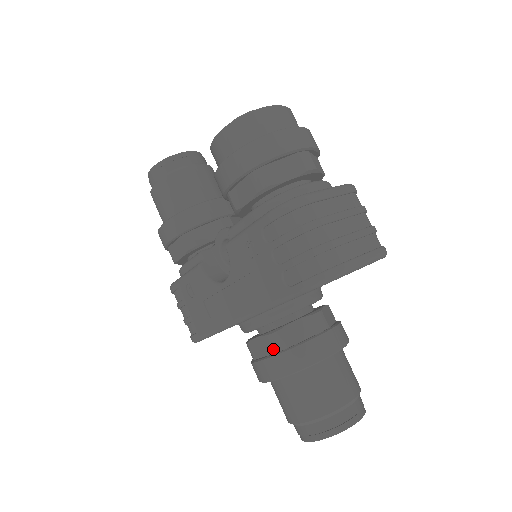
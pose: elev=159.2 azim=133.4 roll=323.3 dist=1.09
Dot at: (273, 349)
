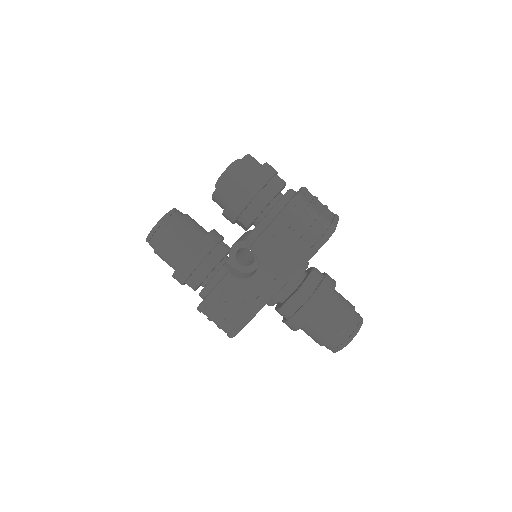
Dot at: (304, 299)
